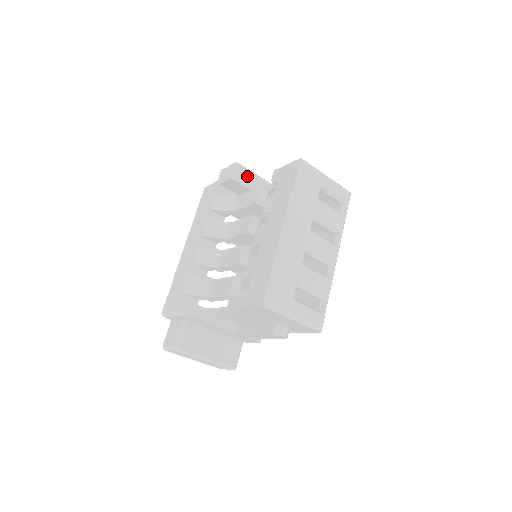
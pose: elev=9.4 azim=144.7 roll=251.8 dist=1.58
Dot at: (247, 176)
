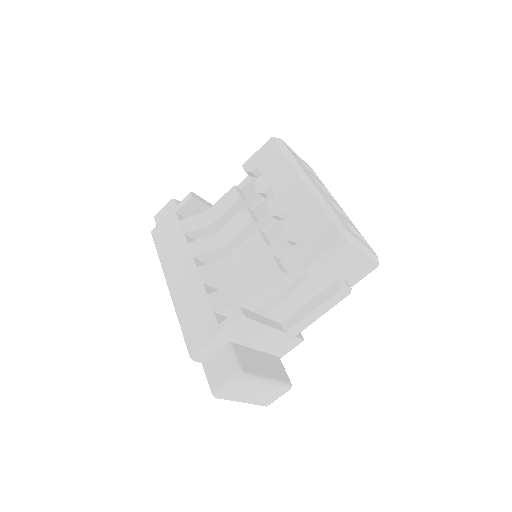
Dot at: occluded
